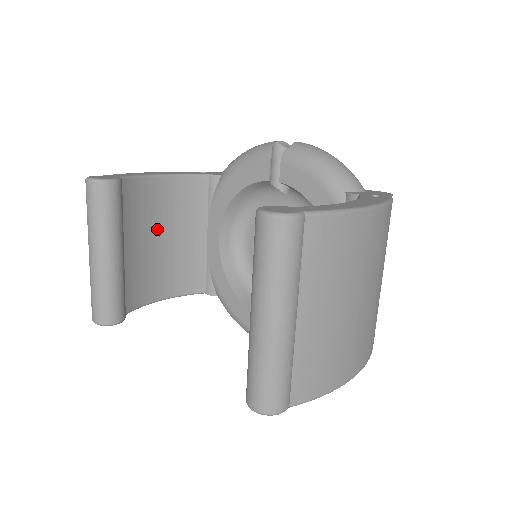
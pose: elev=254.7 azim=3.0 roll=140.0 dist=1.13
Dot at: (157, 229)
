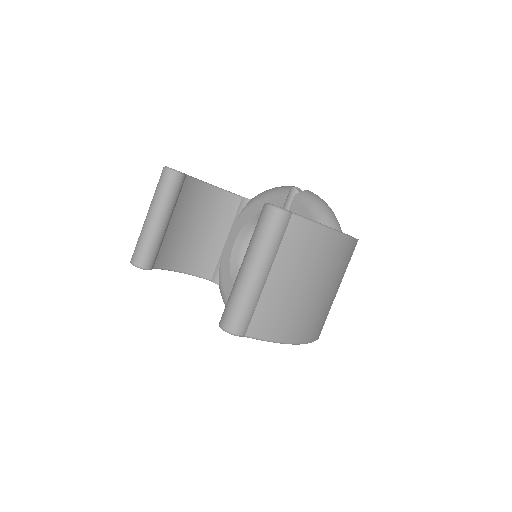
Dot at: (195, 220)
